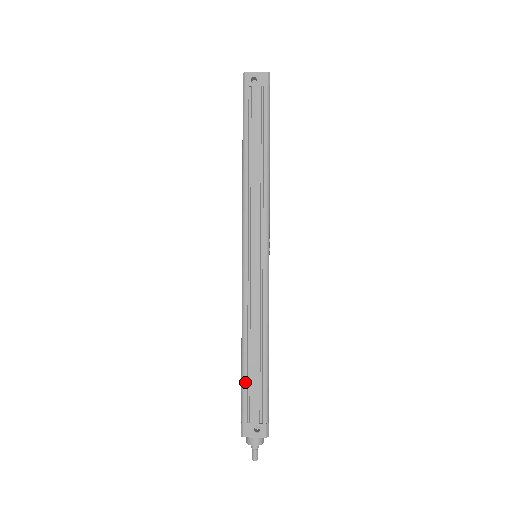
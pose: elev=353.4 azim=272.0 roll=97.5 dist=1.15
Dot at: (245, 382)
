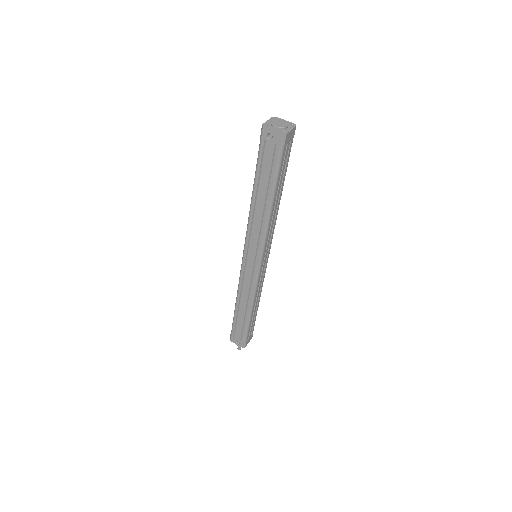
Dot at: (235, 320)
